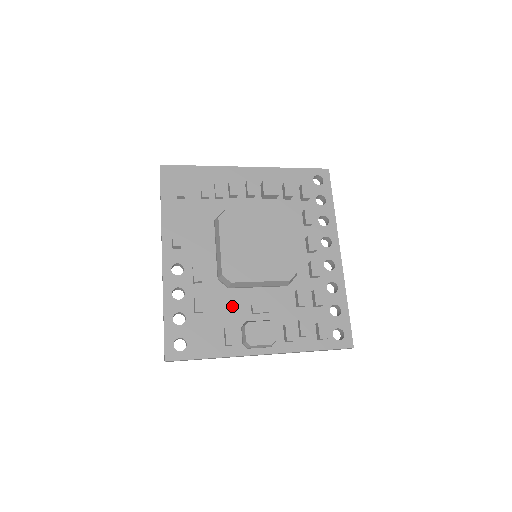
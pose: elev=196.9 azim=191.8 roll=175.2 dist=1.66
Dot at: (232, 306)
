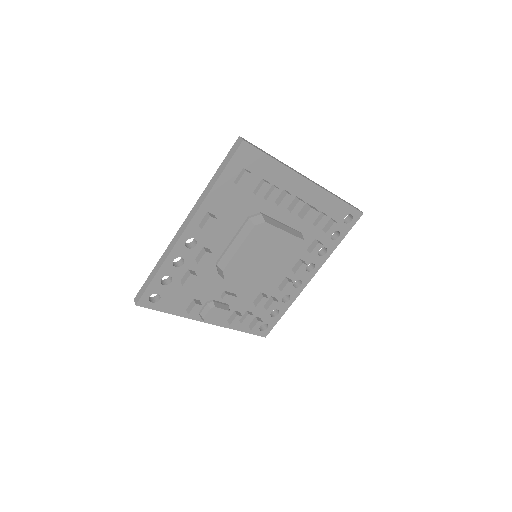
Dot at: (211, 286)
